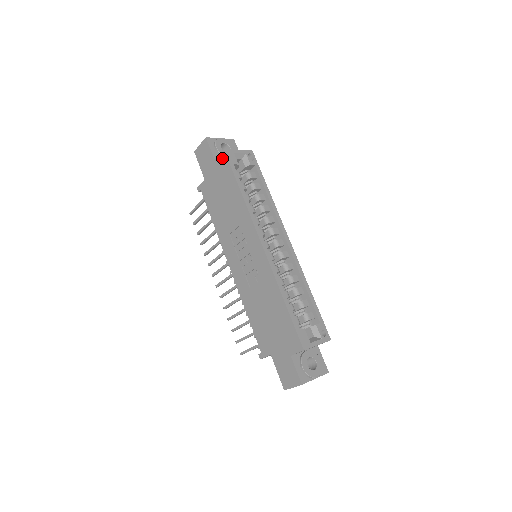
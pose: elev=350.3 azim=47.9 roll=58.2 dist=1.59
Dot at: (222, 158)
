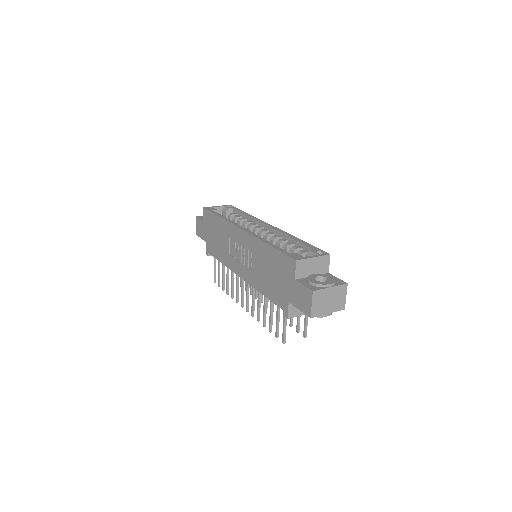
Dot at: (205, 214)
